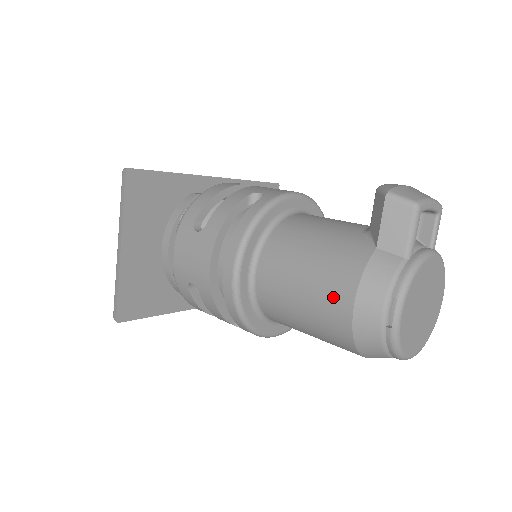
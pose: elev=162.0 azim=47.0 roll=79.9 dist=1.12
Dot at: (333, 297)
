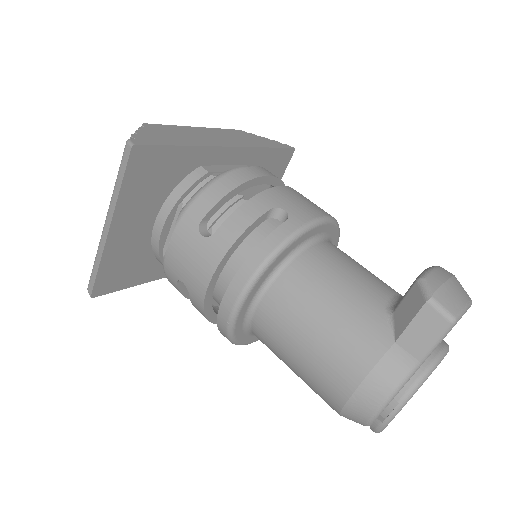
Dot at: (335, 373)
